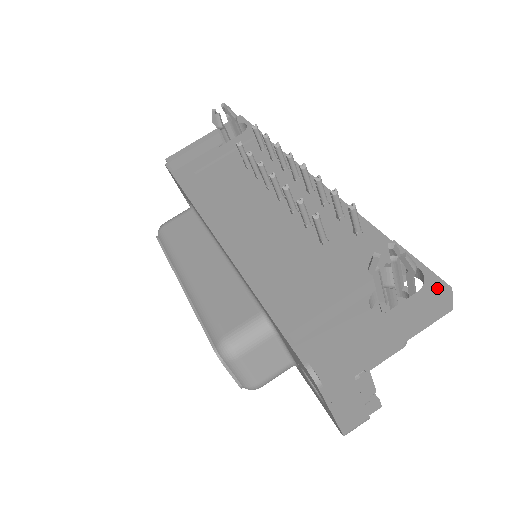
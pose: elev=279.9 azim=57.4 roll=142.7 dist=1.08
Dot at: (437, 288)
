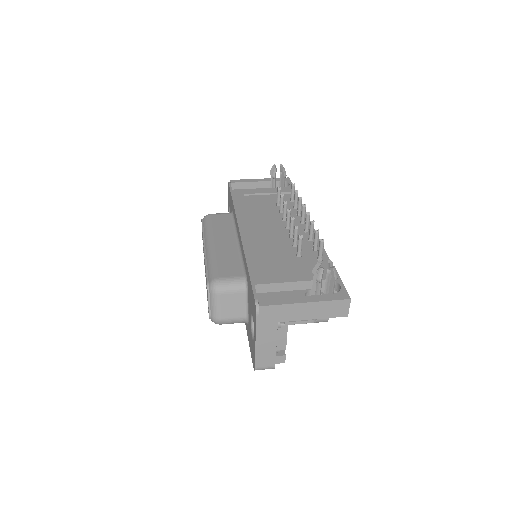
Dot at: (343, 296)
